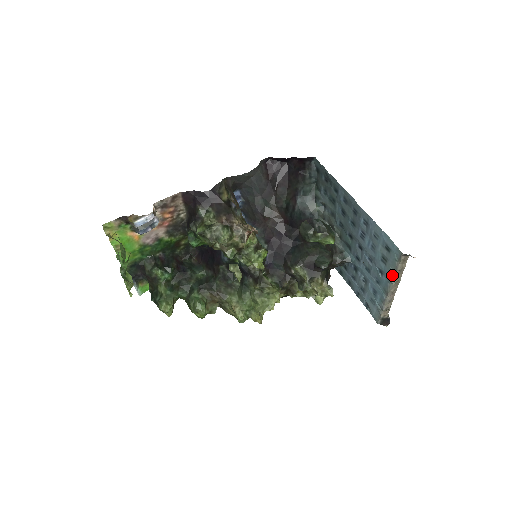
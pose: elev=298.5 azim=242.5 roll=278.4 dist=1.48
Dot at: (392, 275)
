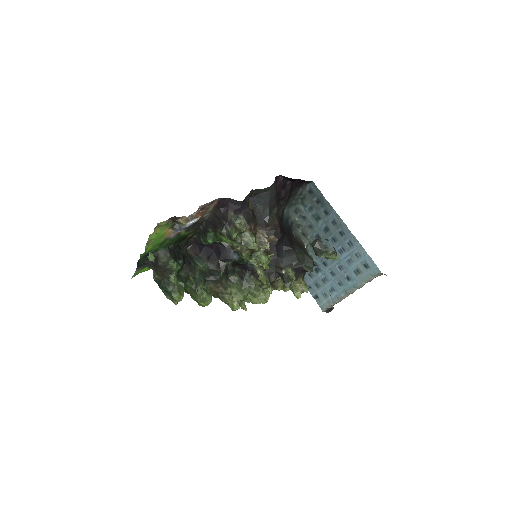
Dot at: (361, 283)
